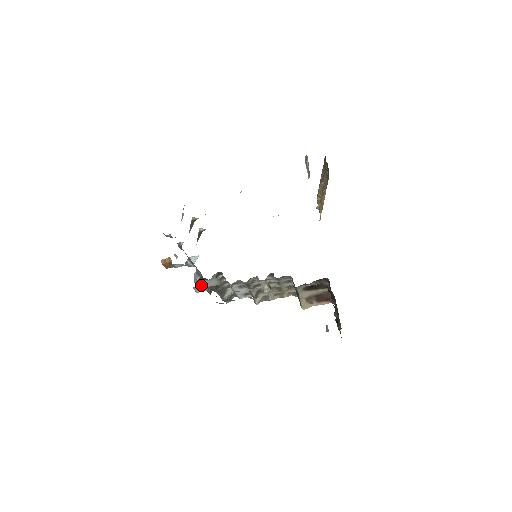
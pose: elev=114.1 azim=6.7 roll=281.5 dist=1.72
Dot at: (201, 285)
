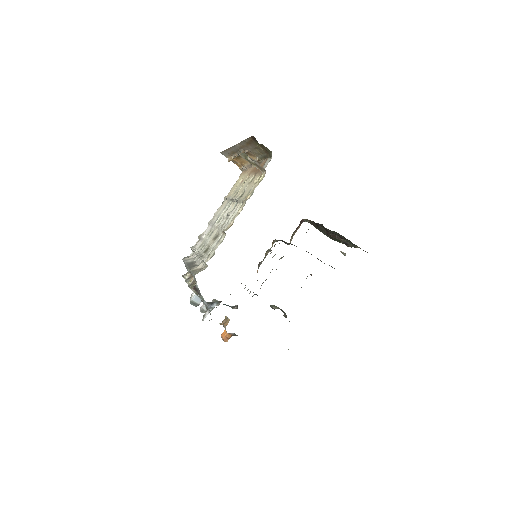
Dot at: occluded
